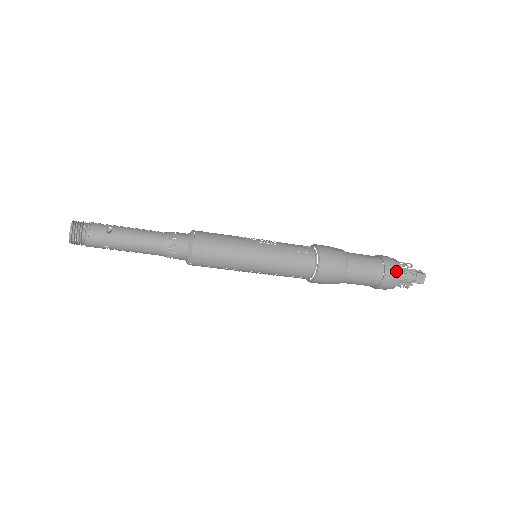
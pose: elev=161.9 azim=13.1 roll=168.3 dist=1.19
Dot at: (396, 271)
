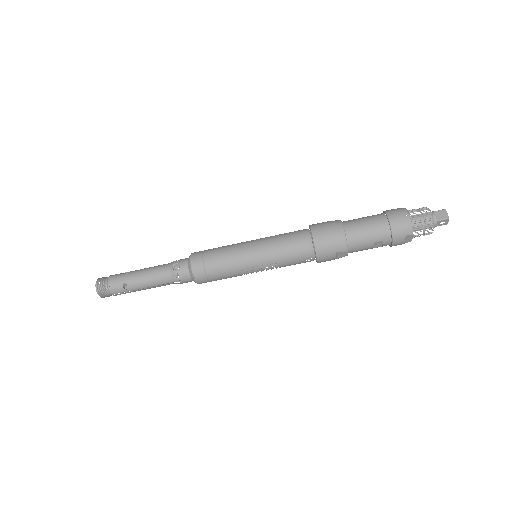
Dot at: (399, 211)
